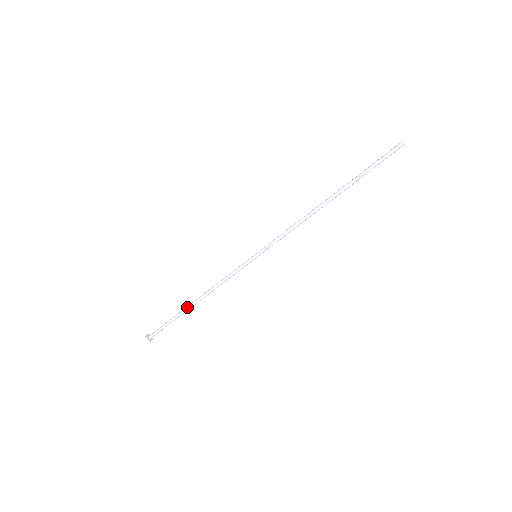
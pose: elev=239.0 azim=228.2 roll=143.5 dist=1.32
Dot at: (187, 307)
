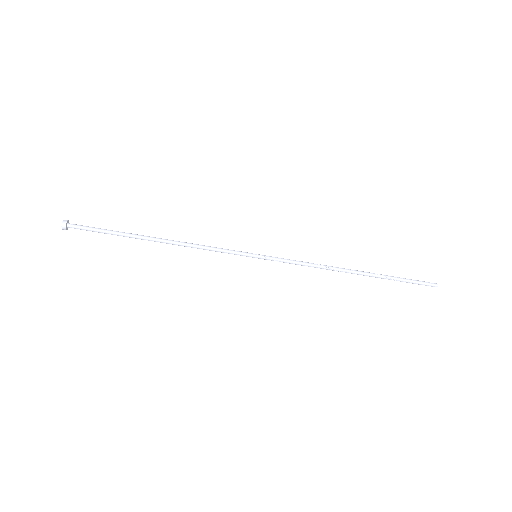
Dot at: (144, 237)
